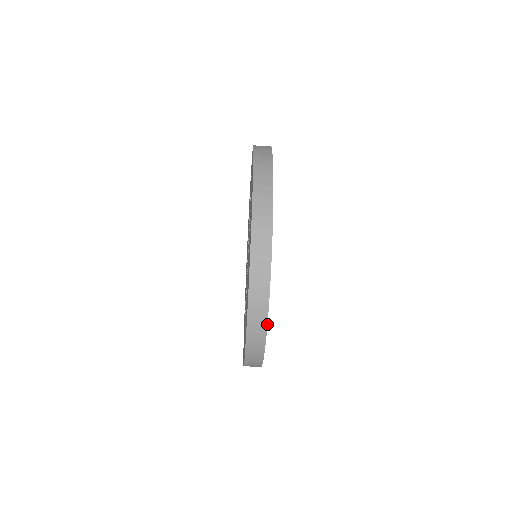
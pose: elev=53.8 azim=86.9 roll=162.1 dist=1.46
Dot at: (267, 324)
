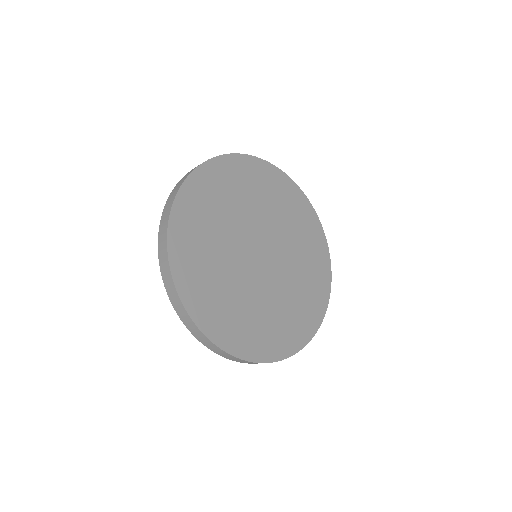
Dot at: (185, 309)
